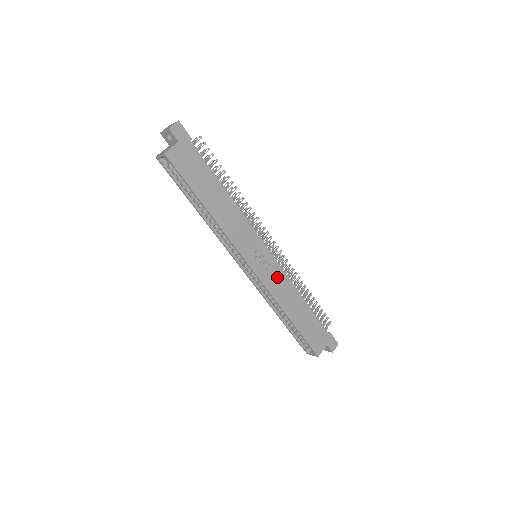
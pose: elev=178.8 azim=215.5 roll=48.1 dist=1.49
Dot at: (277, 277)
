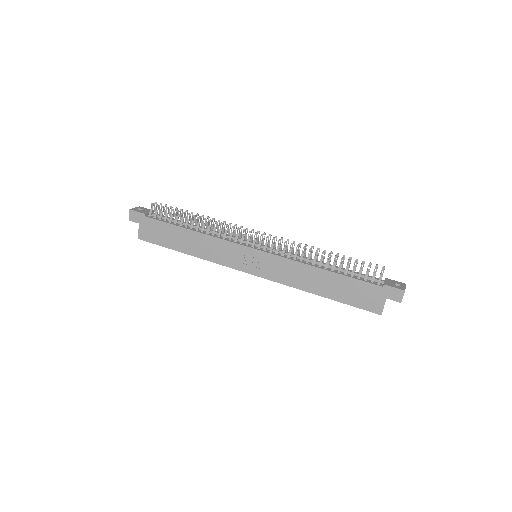
Dot at: (280, 266)
